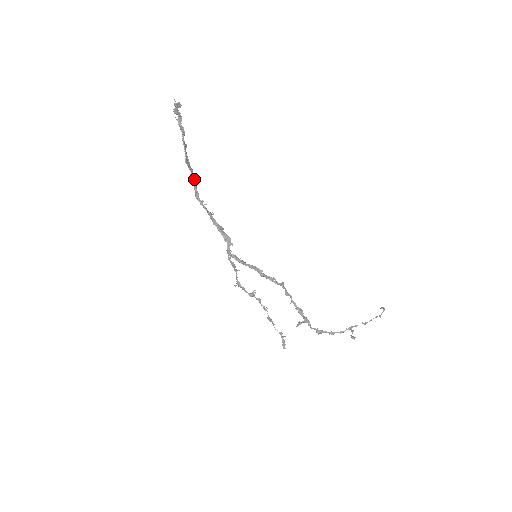
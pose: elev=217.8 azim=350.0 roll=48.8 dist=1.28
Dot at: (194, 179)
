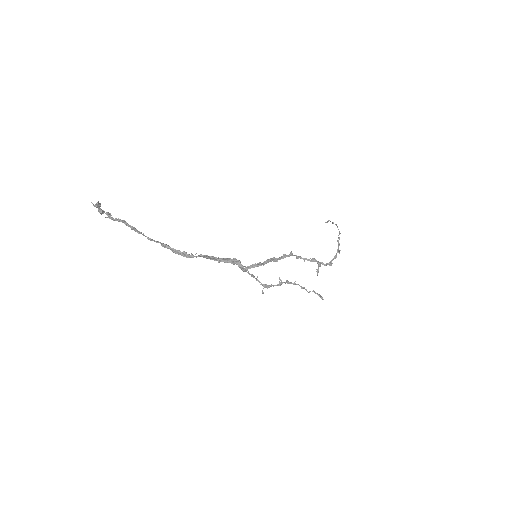
Dot at: (168, 246)
